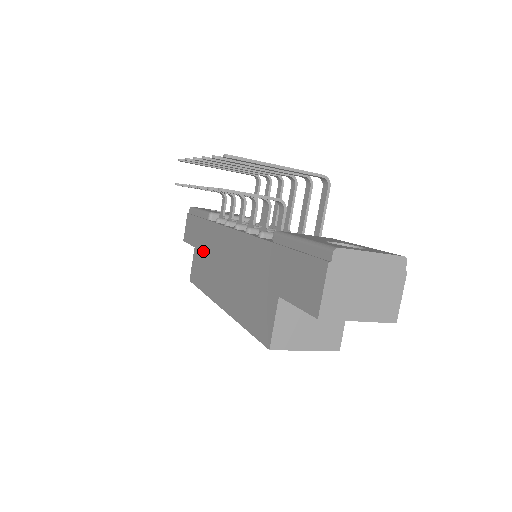
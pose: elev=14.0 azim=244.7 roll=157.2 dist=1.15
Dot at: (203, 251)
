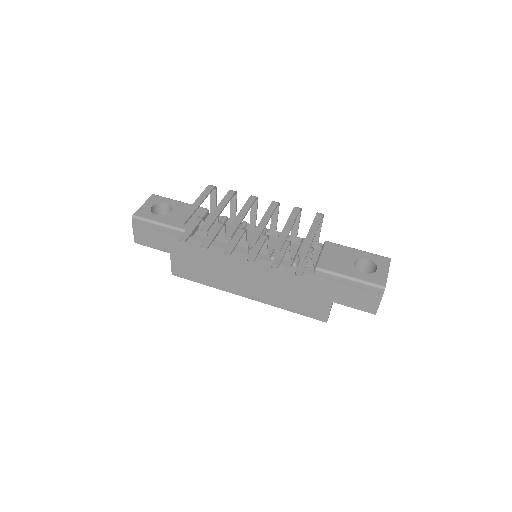
Dot at: (194, 260)
